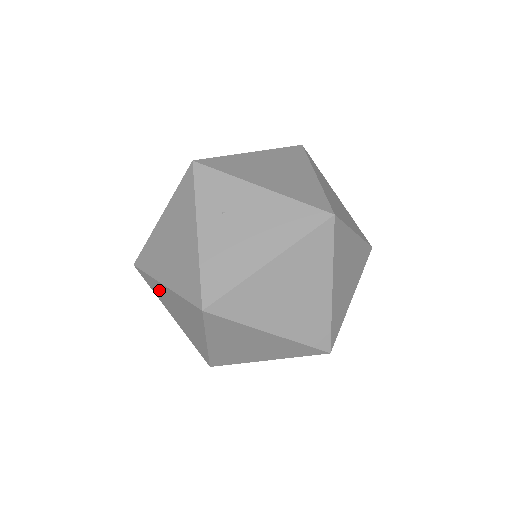
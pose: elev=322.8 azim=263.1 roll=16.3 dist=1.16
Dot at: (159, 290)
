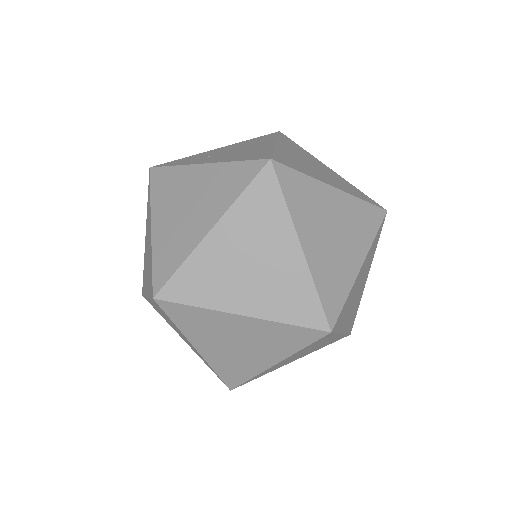
Dot at: (207, 270)
